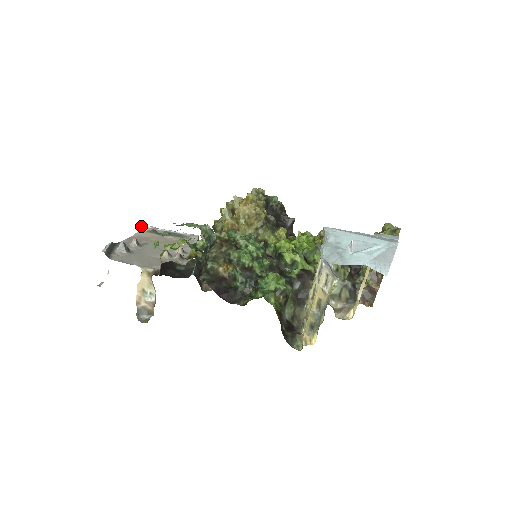
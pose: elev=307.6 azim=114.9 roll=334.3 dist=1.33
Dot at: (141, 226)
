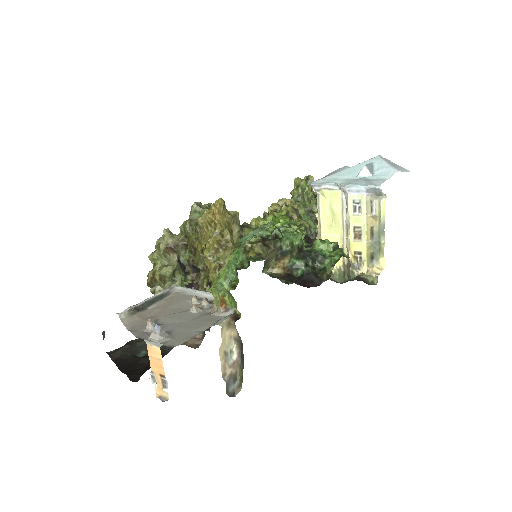
Dot at: occluded
